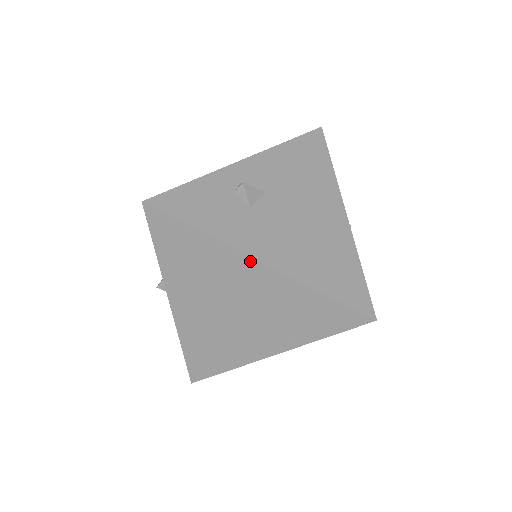
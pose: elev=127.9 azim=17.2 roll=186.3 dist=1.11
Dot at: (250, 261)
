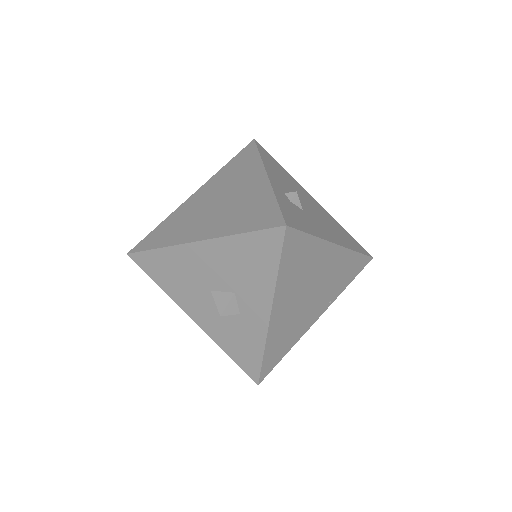
Dot at: (332, 247)
